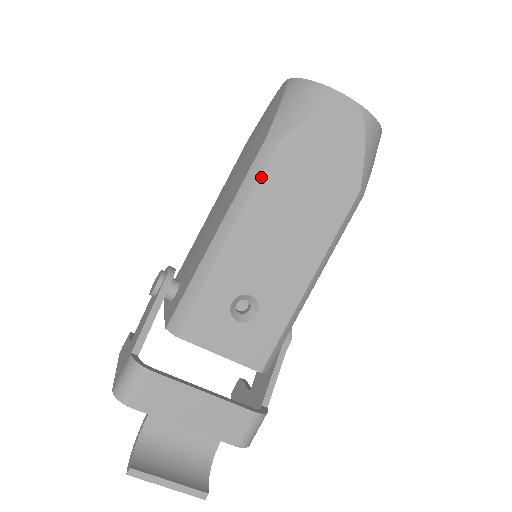
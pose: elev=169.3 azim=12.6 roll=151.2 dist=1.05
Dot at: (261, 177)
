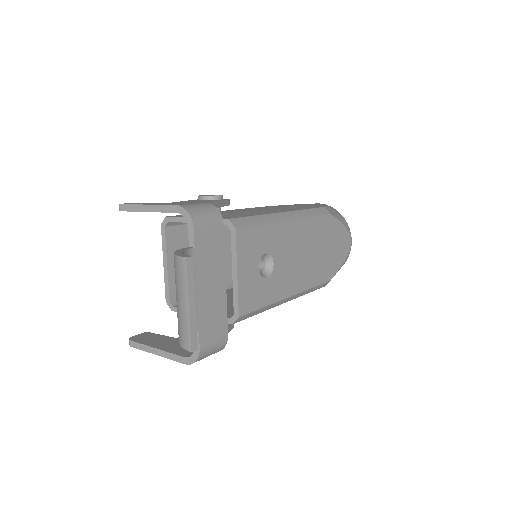
Dot at: (318, 217)
